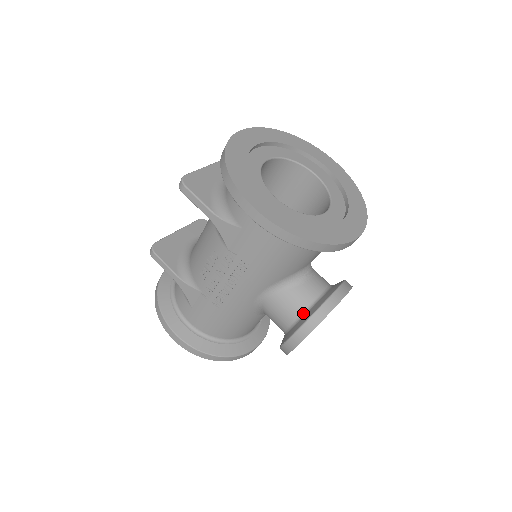
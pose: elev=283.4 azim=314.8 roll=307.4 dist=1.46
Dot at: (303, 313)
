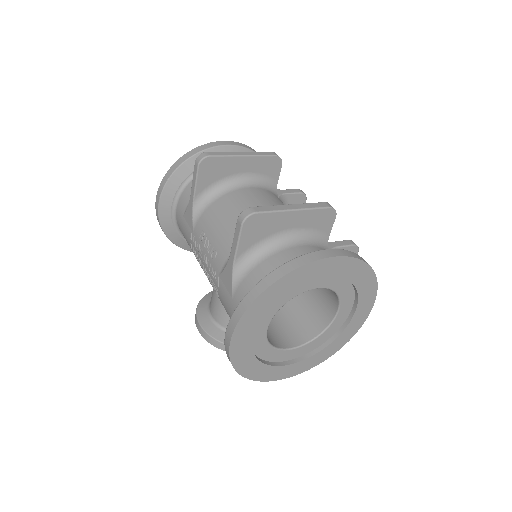
Dot at: (223, 327)
